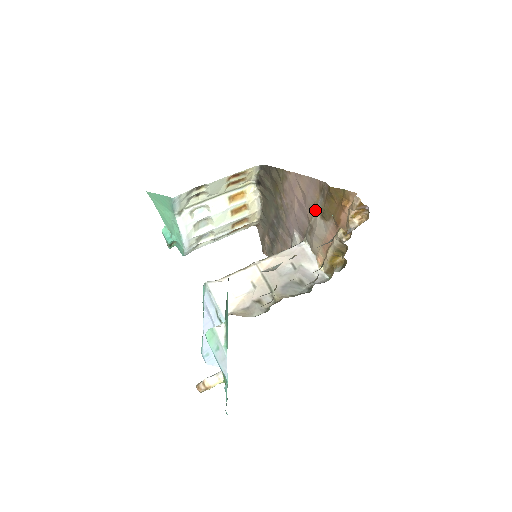
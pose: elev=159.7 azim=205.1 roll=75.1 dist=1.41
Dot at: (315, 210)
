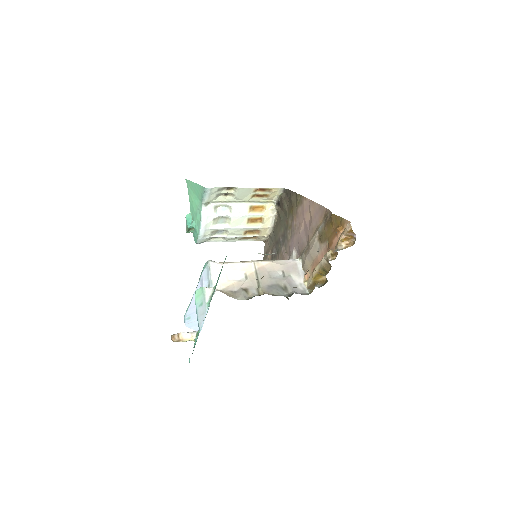
Dot at: (316, 233)
